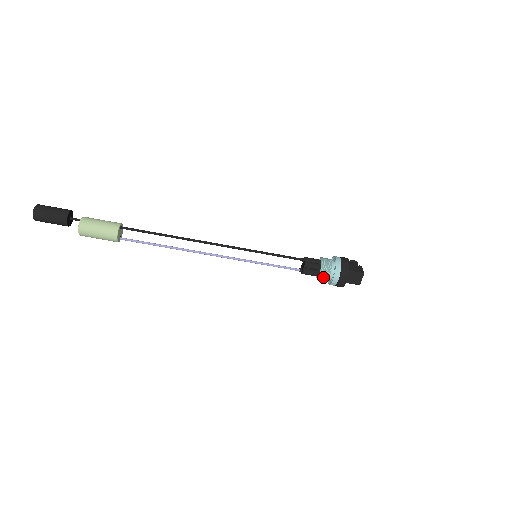
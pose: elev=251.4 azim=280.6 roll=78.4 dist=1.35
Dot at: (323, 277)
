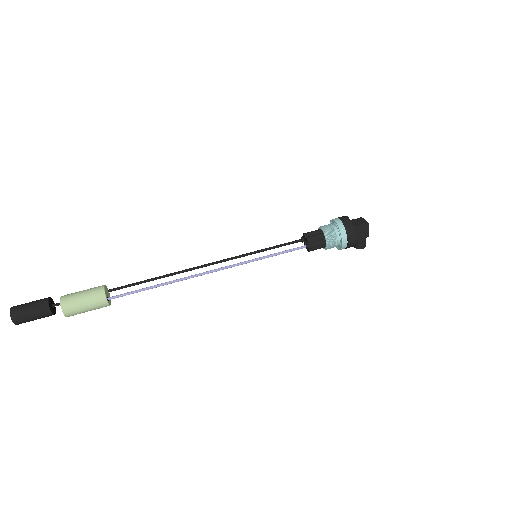
Dot at: (328, 230)
